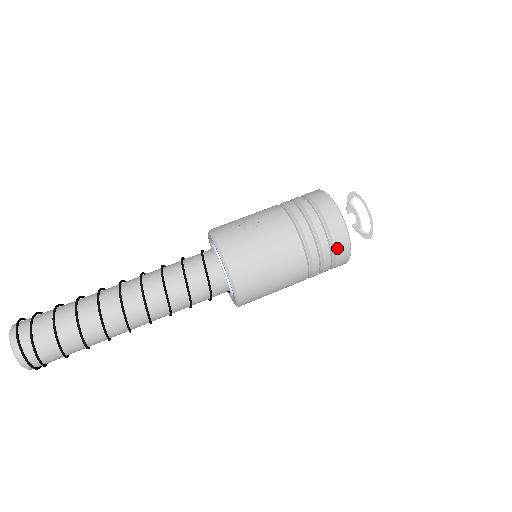
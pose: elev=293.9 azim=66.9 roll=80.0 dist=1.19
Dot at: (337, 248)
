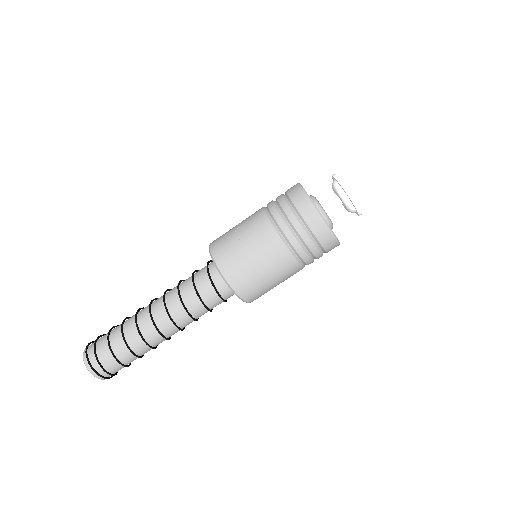
Dot at: (320, 239)
